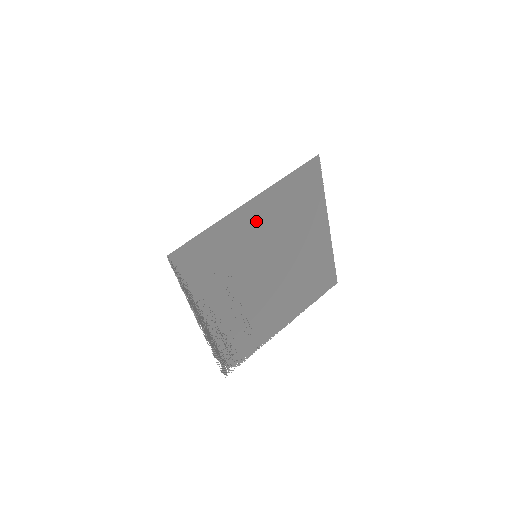
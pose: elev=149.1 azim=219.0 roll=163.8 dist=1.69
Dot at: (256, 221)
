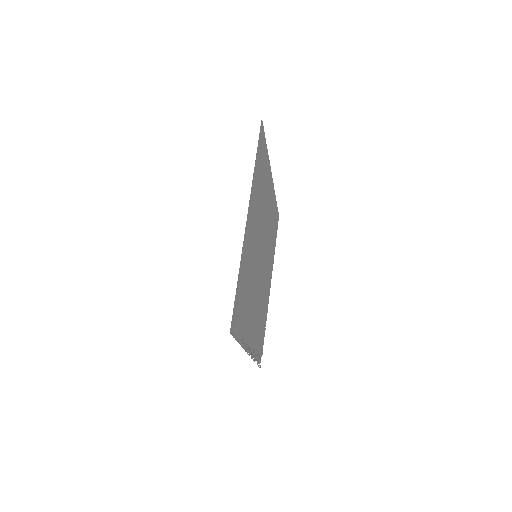
Dot at: (251, 227)
